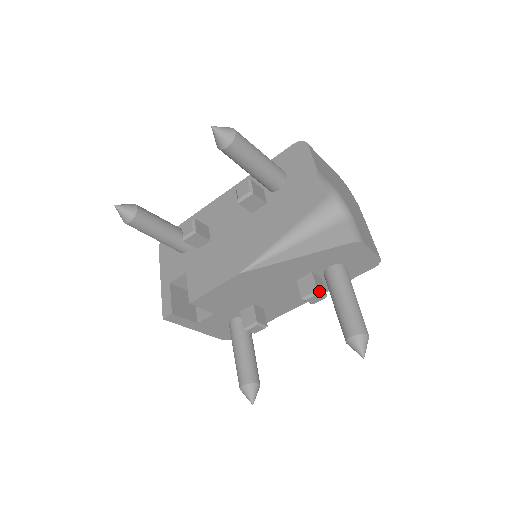
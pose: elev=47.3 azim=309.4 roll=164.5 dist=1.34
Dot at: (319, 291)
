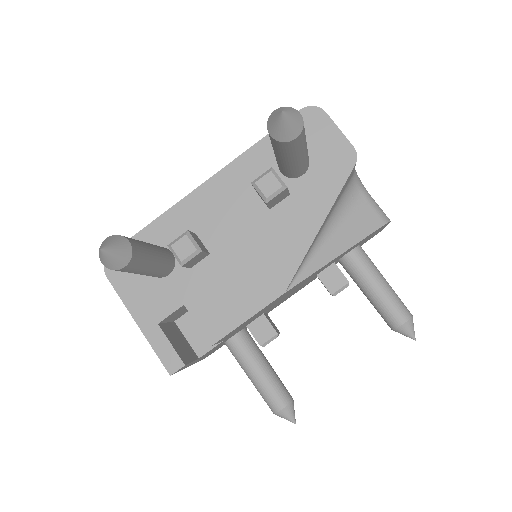
Dot at: occluded
